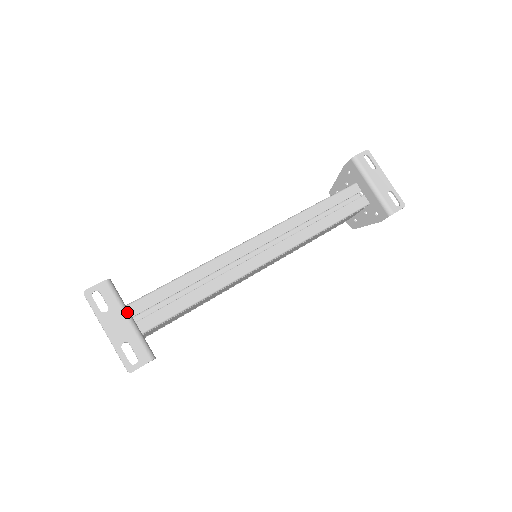
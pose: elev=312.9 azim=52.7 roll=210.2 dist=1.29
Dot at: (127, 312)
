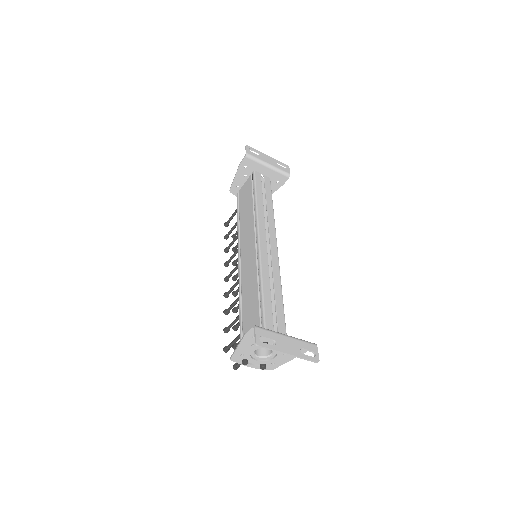
Dot at: (281, 334)
